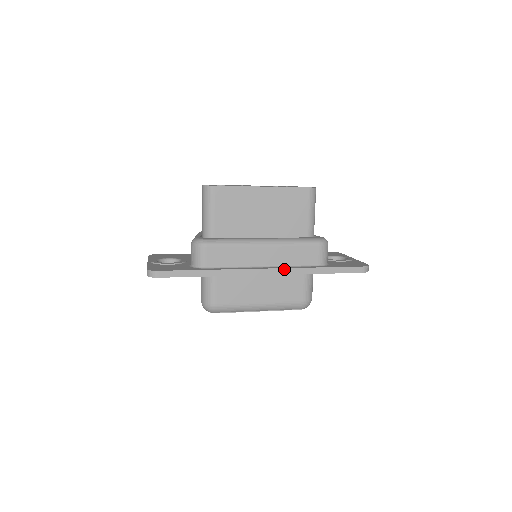
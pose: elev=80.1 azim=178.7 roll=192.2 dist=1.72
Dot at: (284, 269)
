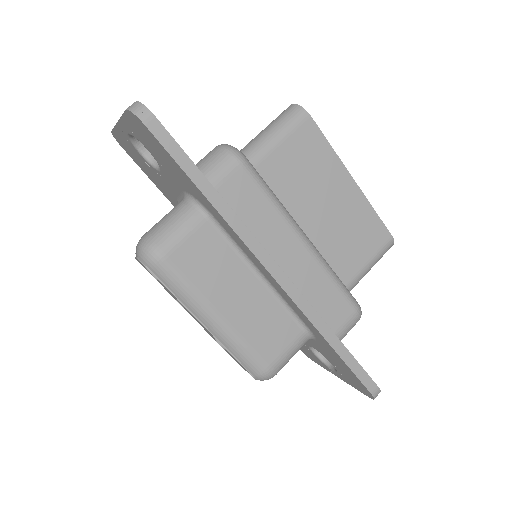
Dot at: (301, 295)
